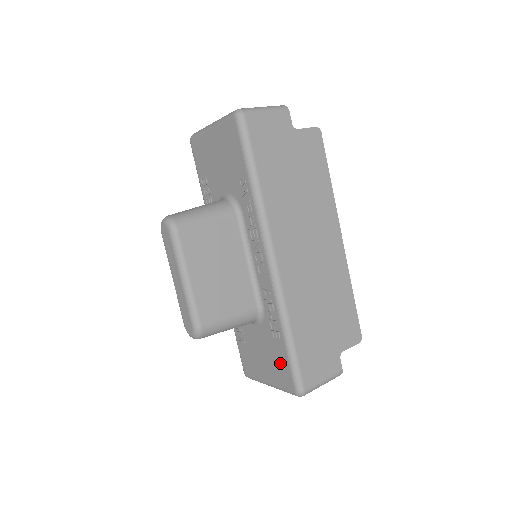
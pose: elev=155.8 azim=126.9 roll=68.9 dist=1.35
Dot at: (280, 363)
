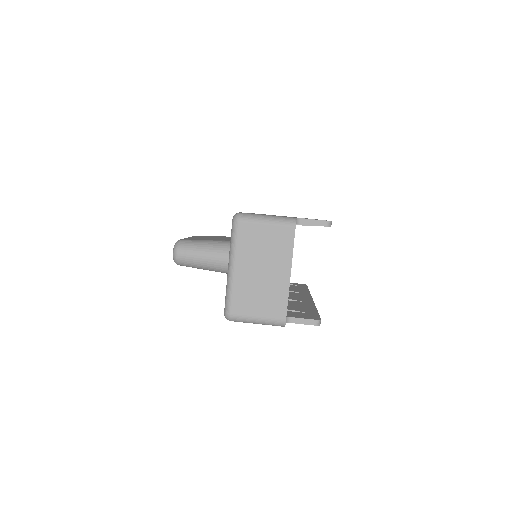
Dot at: occluded
